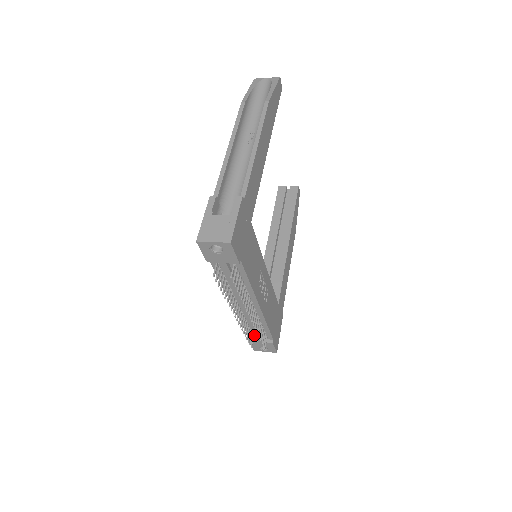
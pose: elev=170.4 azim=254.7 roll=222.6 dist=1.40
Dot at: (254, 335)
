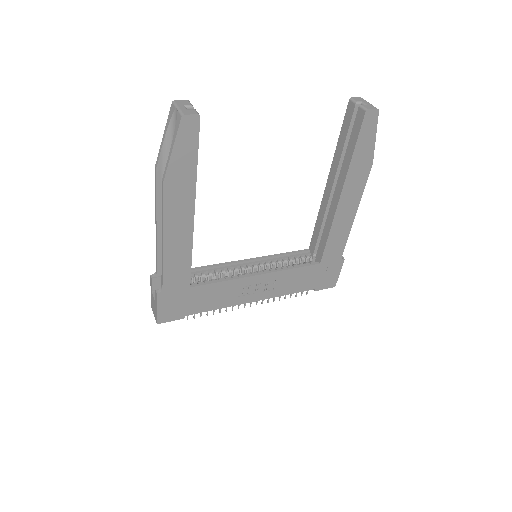
Dot at: occluded
